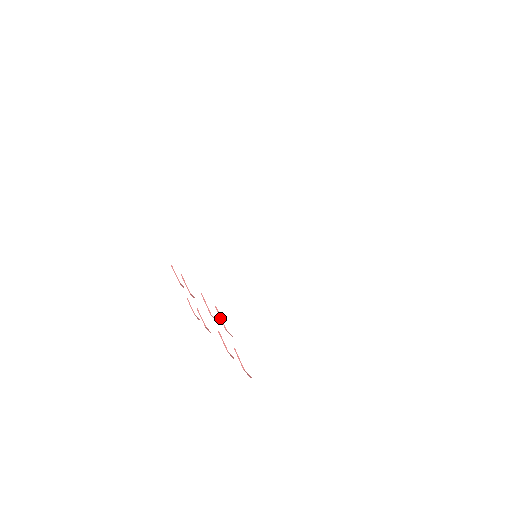
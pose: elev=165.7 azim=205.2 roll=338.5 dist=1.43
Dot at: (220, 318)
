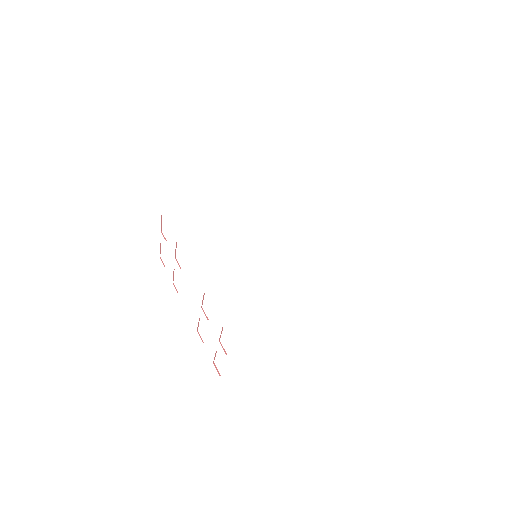
Dot at: occluded
